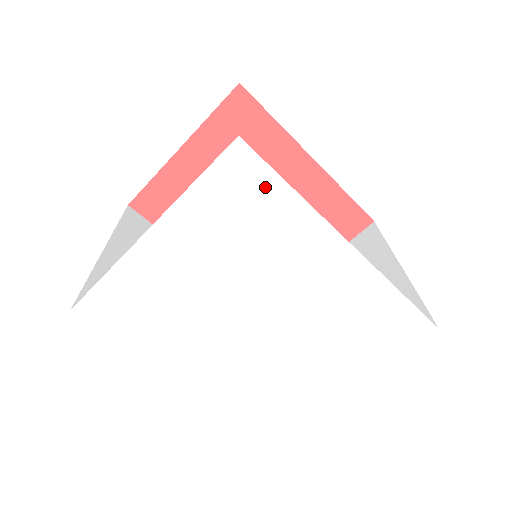
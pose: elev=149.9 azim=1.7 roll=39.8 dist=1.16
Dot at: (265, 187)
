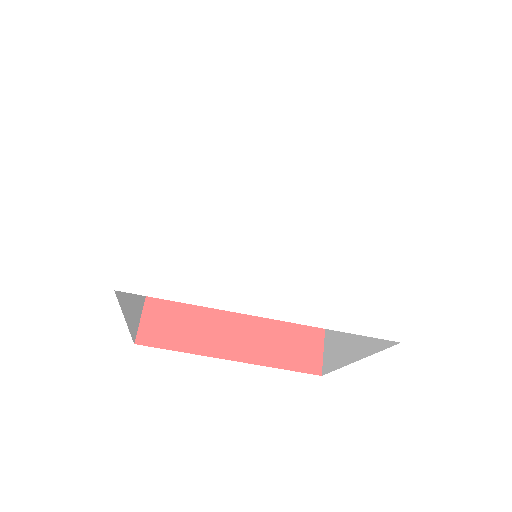
Dot at: (206, 116)
